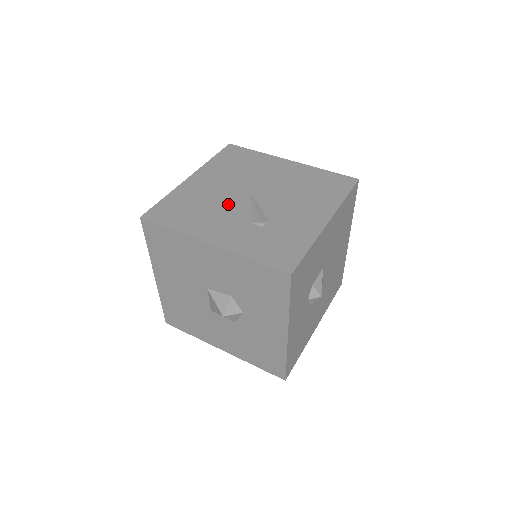
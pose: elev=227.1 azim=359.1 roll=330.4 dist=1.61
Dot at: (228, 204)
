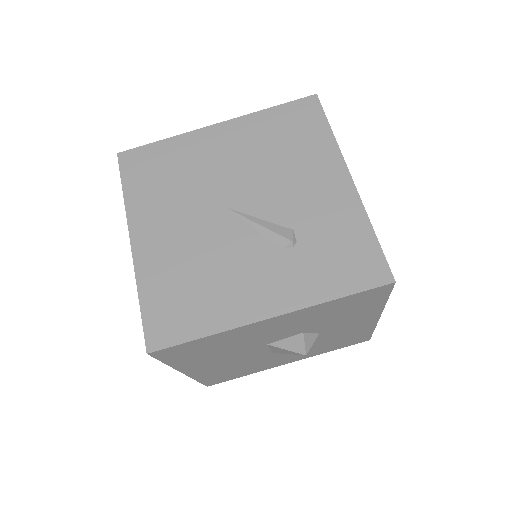
Dot at: (224, 245)
